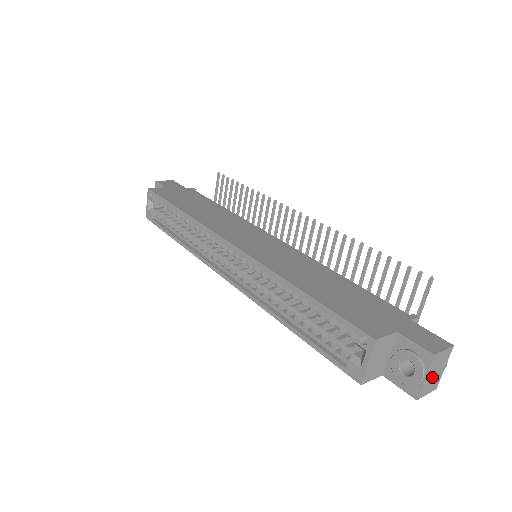
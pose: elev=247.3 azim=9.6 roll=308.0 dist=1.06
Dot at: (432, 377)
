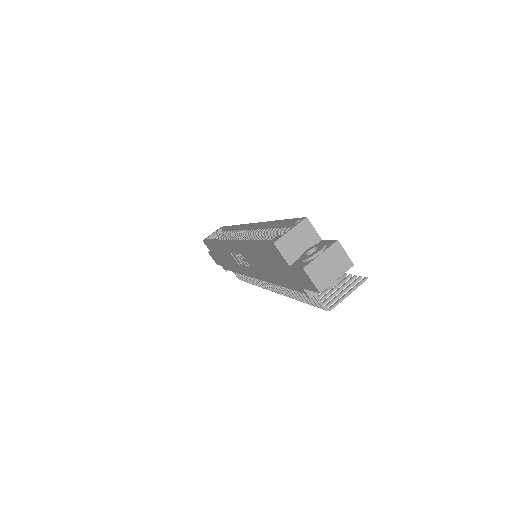
Dot at: (325, 267)
